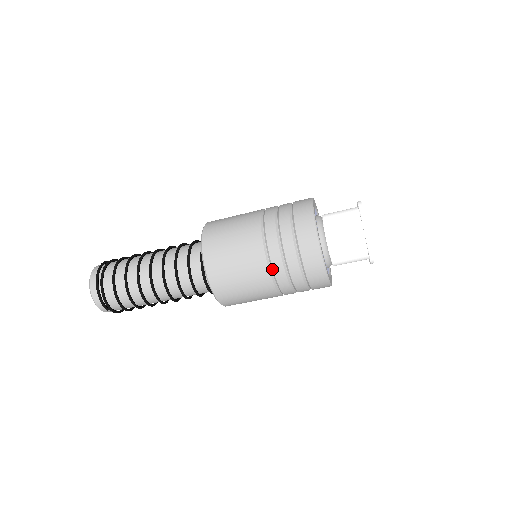
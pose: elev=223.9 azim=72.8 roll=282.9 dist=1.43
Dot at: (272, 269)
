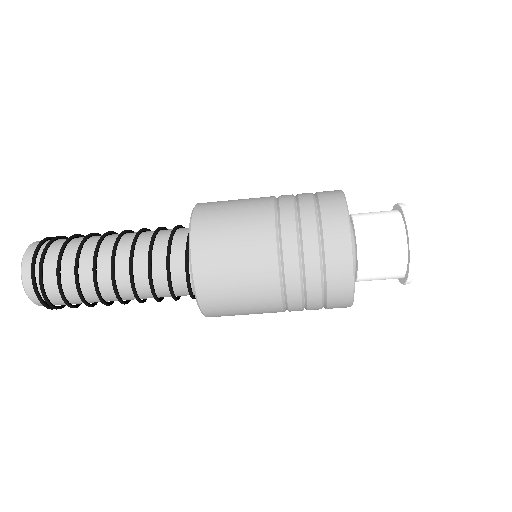
Dot at: (286, 299)
